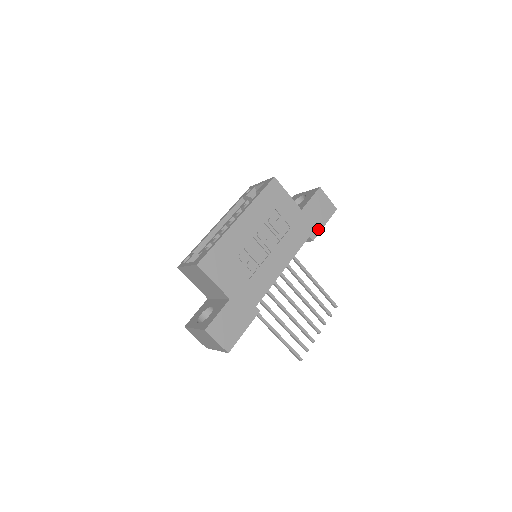
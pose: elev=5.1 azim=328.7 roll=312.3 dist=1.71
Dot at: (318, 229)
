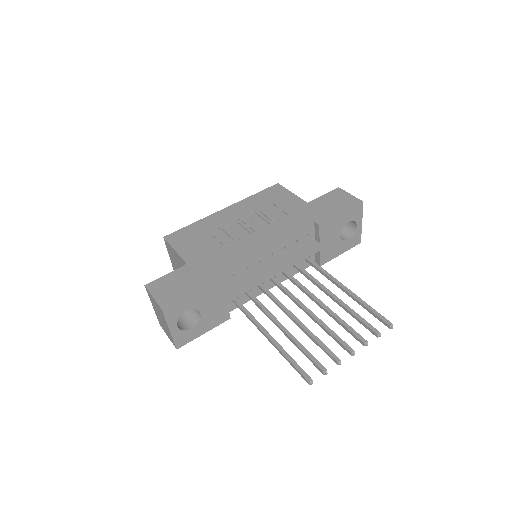
Dot at: (329, 217)
